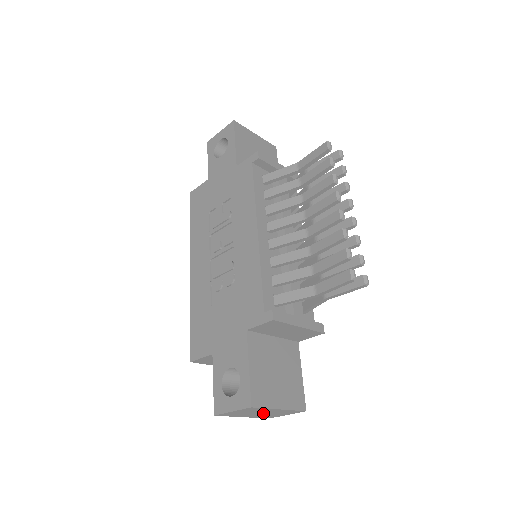
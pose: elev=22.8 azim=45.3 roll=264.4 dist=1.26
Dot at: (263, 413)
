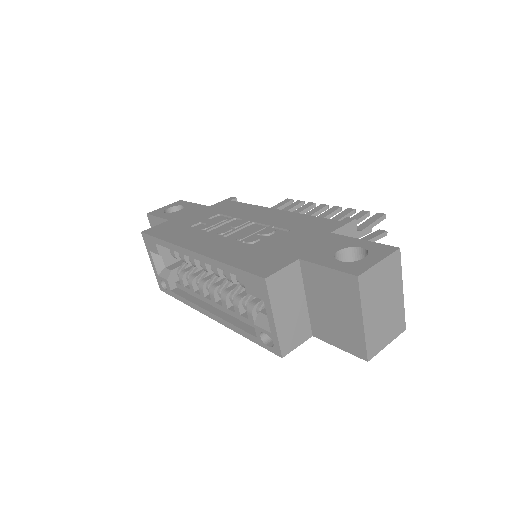
Dot at: (384, 307)
